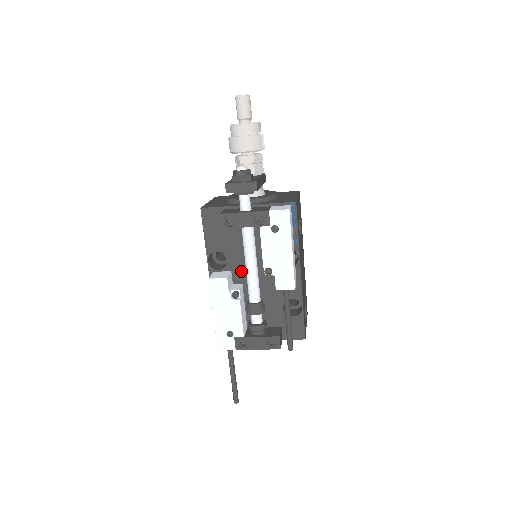
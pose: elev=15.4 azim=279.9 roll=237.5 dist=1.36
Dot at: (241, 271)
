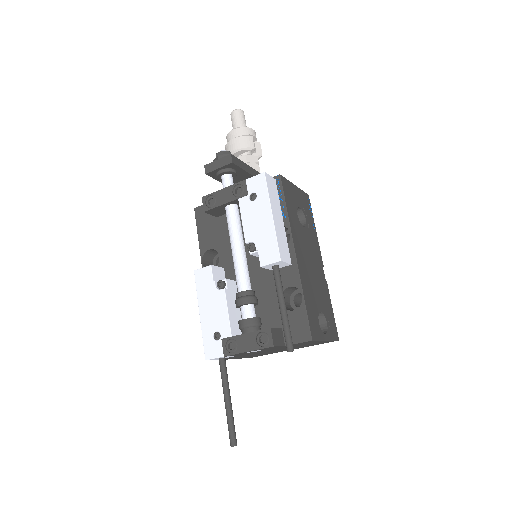
Dot at: (233, 266)
